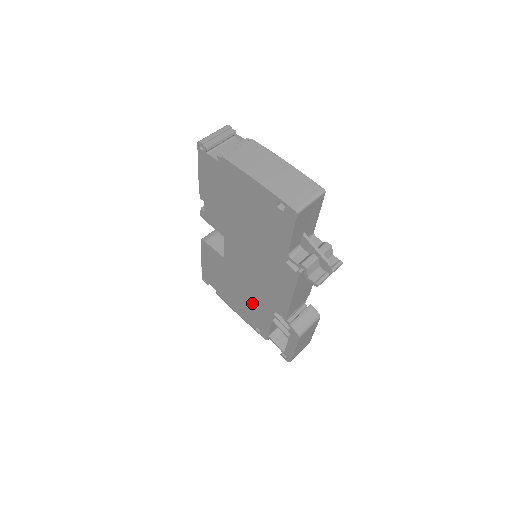
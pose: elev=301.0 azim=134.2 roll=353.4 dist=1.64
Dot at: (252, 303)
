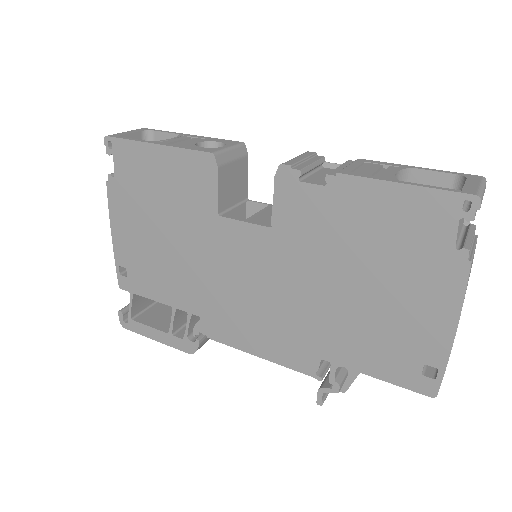
Dot at: (171, 270)
